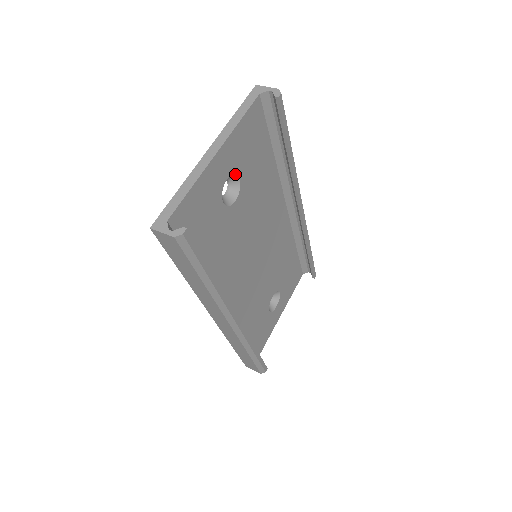
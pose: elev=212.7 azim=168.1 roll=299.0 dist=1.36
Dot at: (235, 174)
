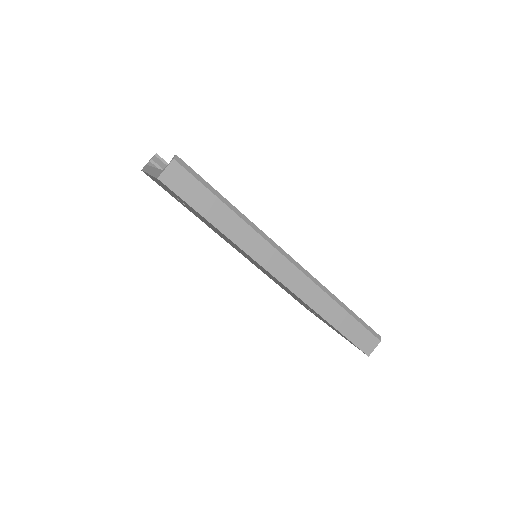
Dot at: occluded
